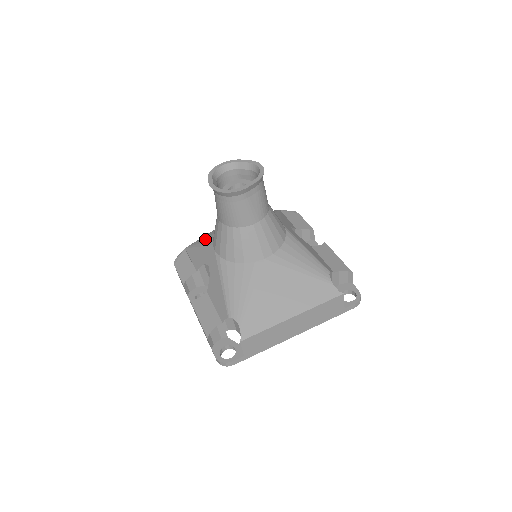
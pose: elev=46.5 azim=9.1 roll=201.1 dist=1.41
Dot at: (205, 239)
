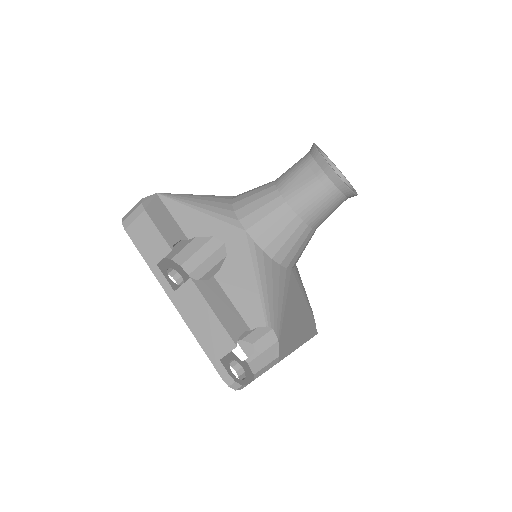
Dot at: (211, 202)
